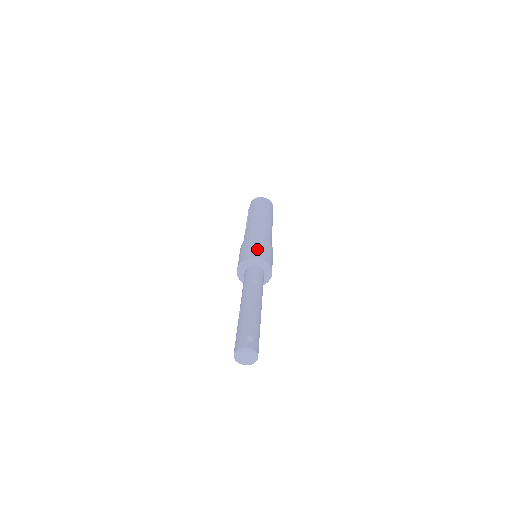
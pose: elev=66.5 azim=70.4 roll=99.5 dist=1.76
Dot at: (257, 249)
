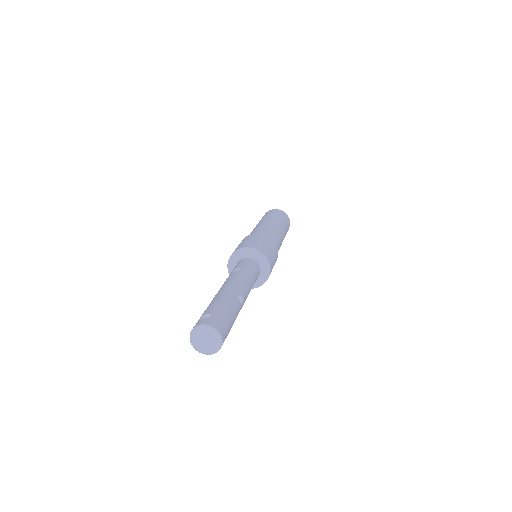
Dot at: (240, 244)
